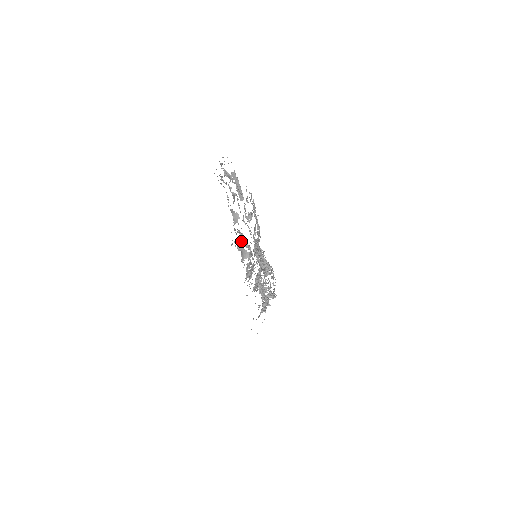
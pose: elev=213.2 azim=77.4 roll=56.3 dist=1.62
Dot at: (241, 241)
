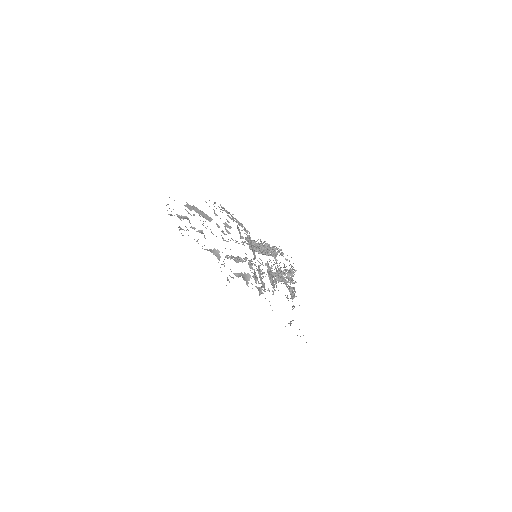
Dot at: (235, 261)
